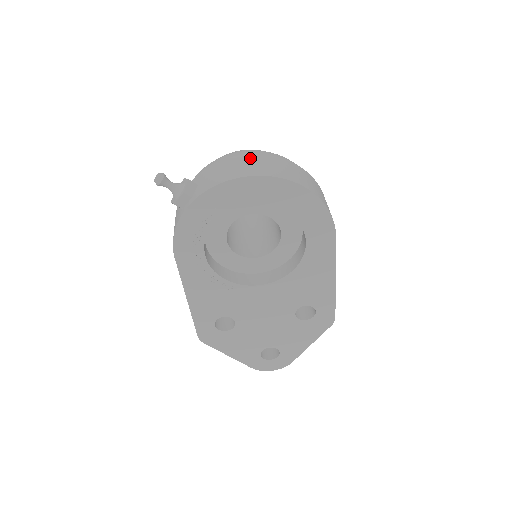
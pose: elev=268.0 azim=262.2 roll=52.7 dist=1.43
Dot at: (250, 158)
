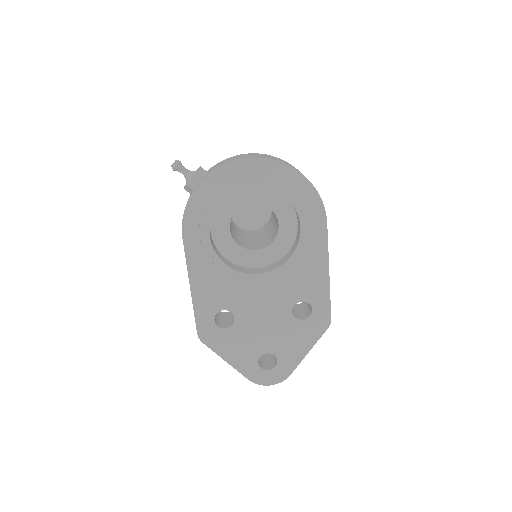
Dot at: (253, 154)
